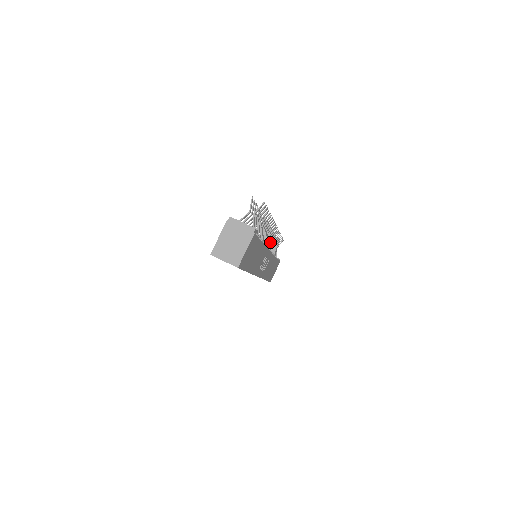
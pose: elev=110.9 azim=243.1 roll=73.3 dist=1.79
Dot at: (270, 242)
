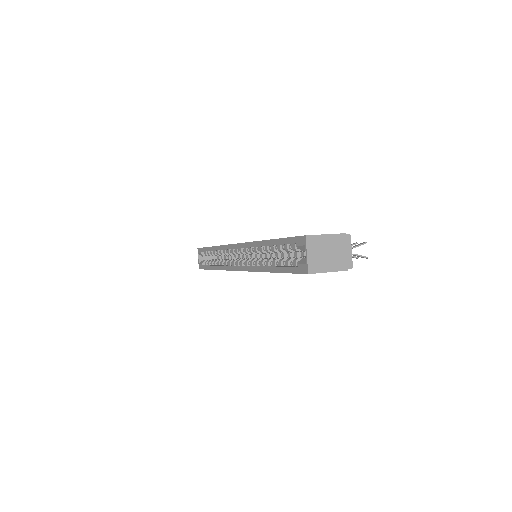
Dot at: occluded
